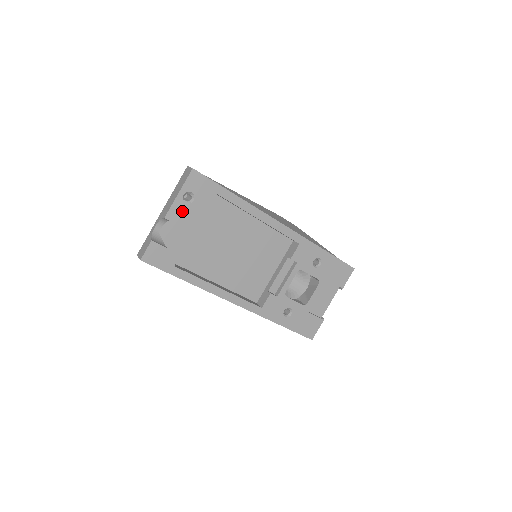
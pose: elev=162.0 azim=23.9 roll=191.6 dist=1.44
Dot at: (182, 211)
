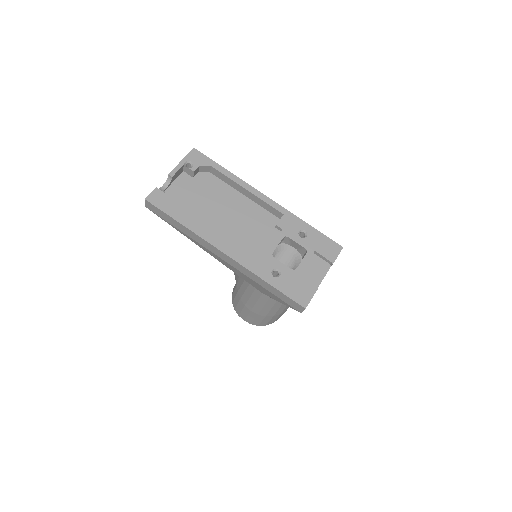
Dot at: (185, 181)
